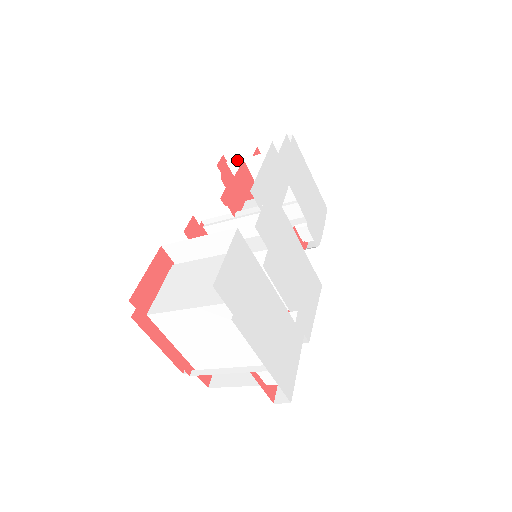
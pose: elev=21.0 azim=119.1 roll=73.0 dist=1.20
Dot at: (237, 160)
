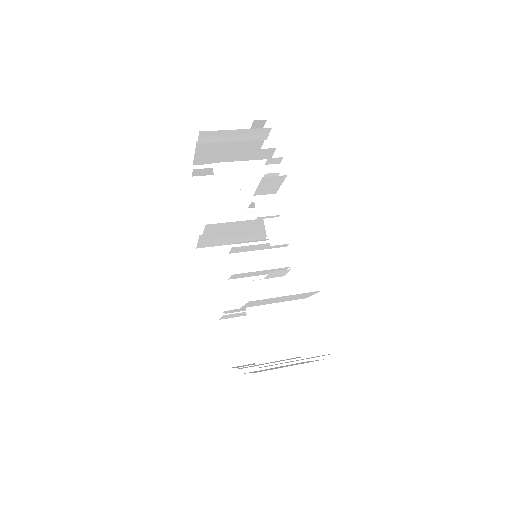
Dot at: (227, 151)
